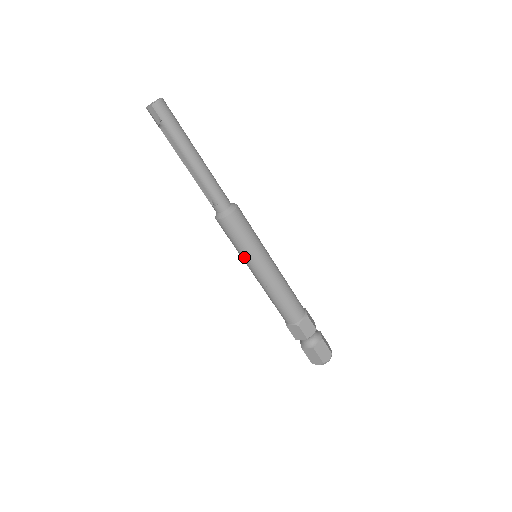
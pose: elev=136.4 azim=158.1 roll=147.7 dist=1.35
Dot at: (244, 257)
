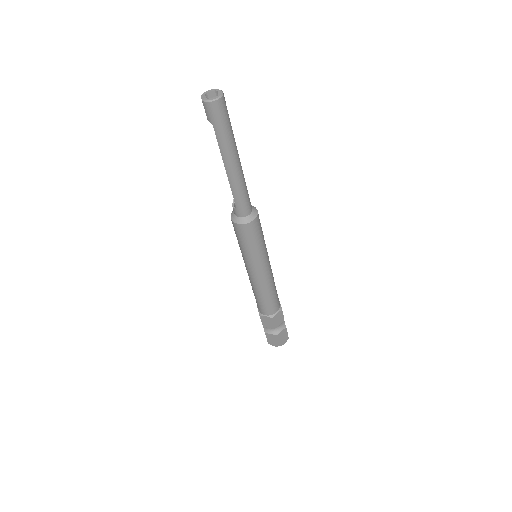
Dot at: occluded
